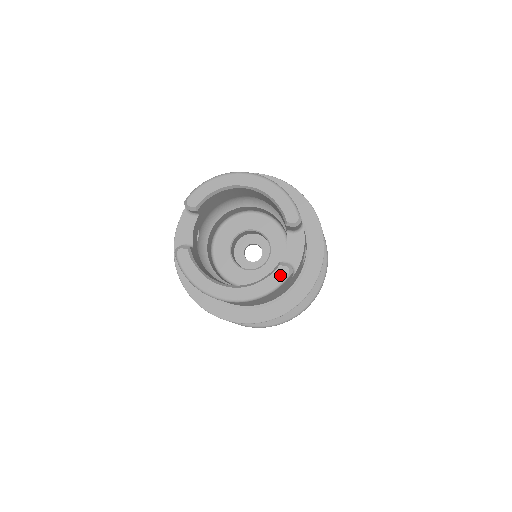
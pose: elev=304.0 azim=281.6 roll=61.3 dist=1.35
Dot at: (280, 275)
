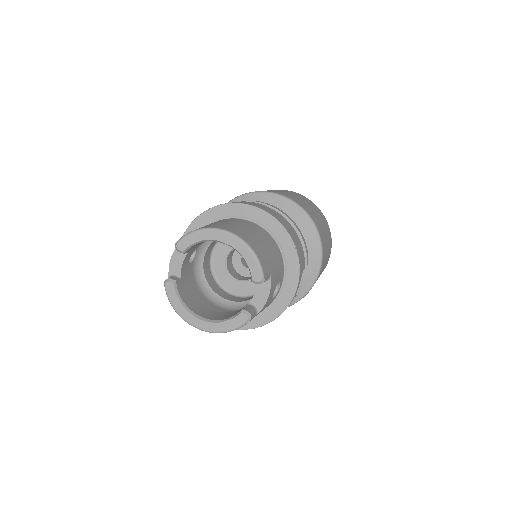
Dot at: (240, 320)
